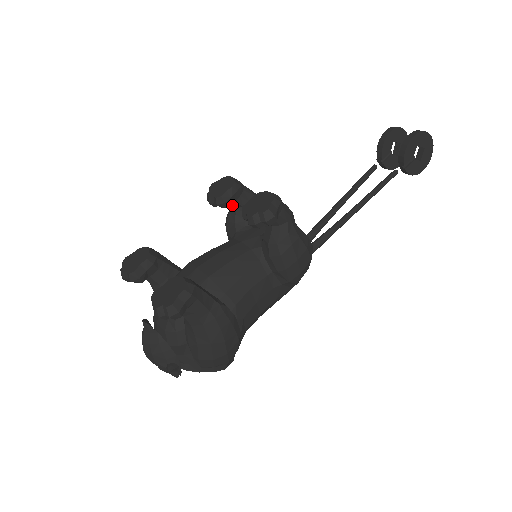
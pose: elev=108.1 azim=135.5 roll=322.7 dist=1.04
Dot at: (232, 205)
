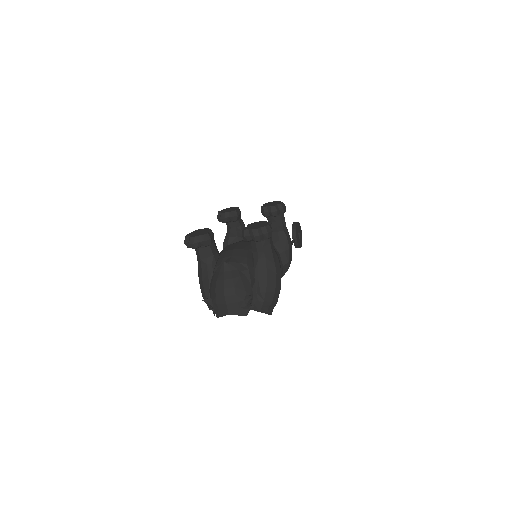
Dot at: (233, 225)
